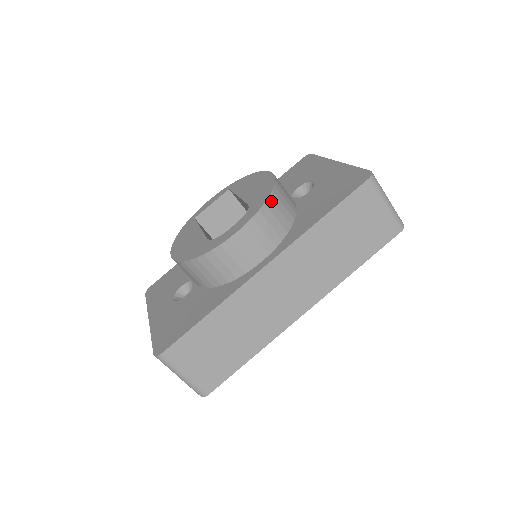
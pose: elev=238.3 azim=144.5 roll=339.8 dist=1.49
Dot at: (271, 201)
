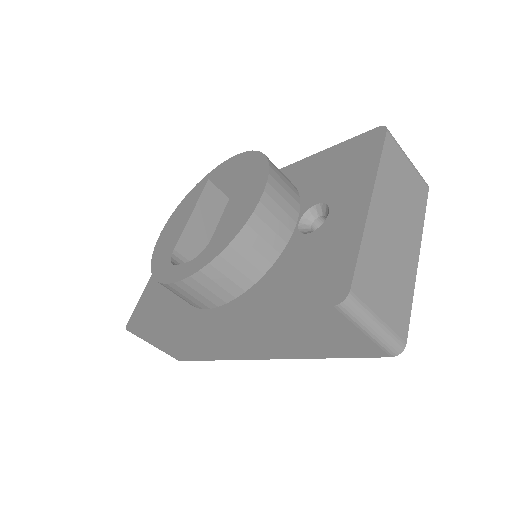
Dot at: (222, 259)
